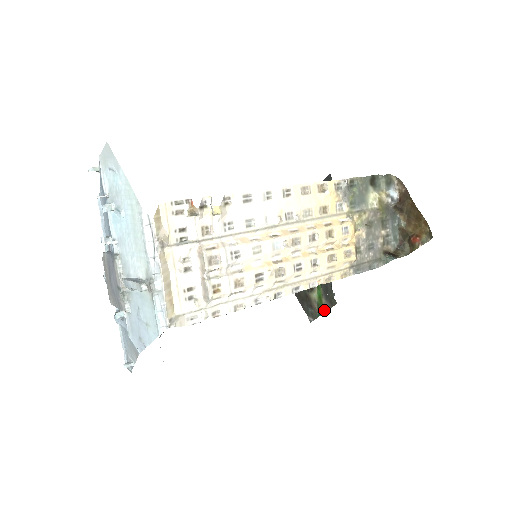
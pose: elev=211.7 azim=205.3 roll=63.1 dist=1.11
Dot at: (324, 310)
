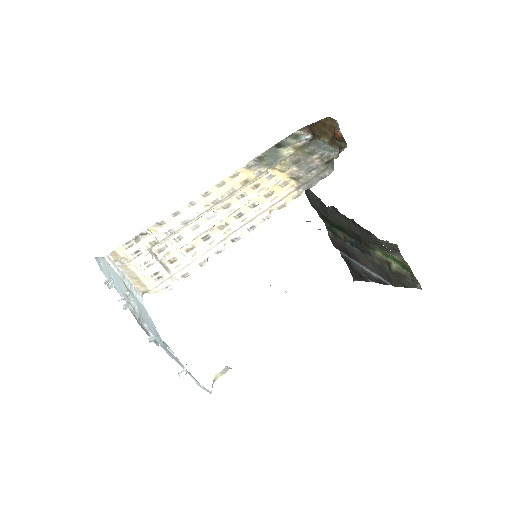
Dot at: (406, 264)
